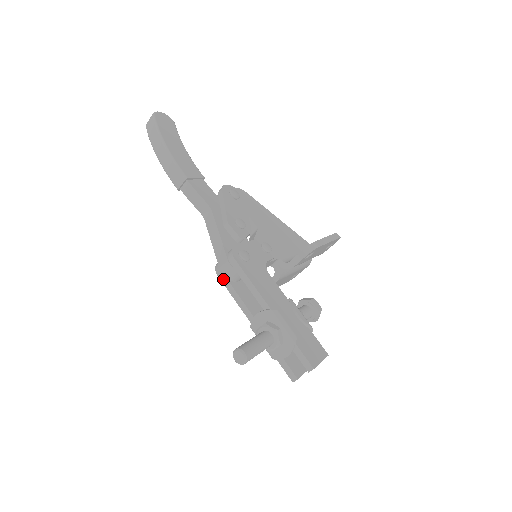
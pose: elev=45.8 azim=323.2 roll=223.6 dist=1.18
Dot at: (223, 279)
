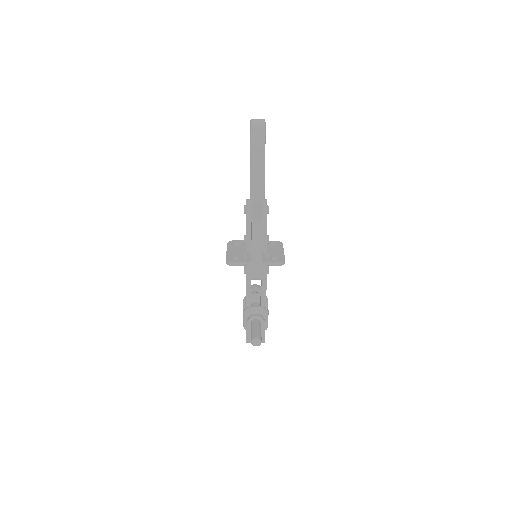
Dot at: (249, 278)
